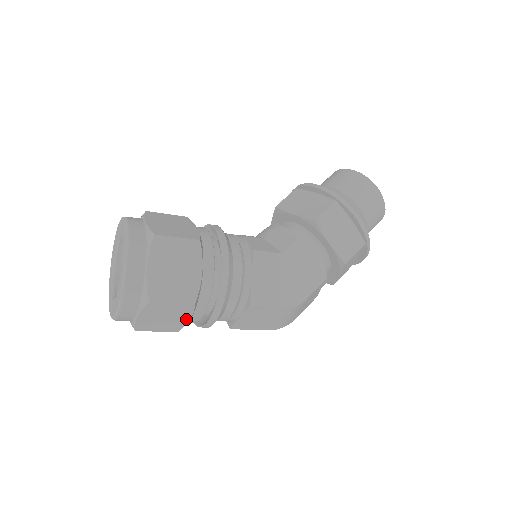
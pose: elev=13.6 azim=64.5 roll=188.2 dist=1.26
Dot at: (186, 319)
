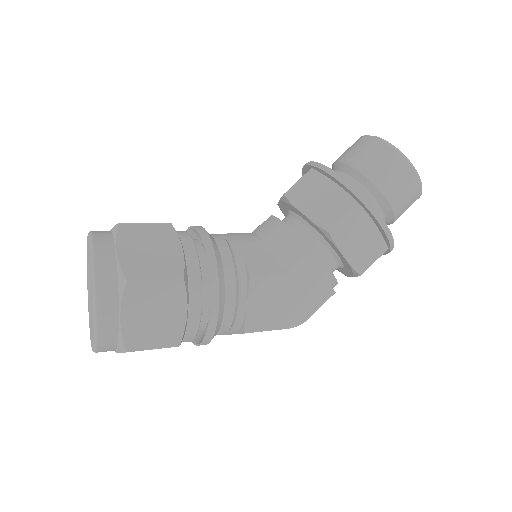
Dot at: occluded
